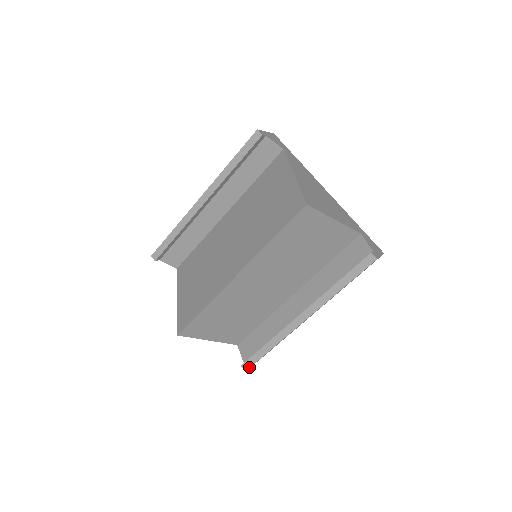
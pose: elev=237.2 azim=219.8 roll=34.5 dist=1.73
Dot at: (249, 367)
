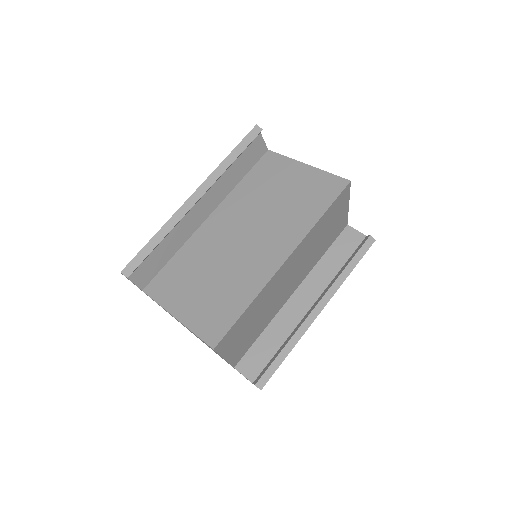
Dot at: (265, 383)
